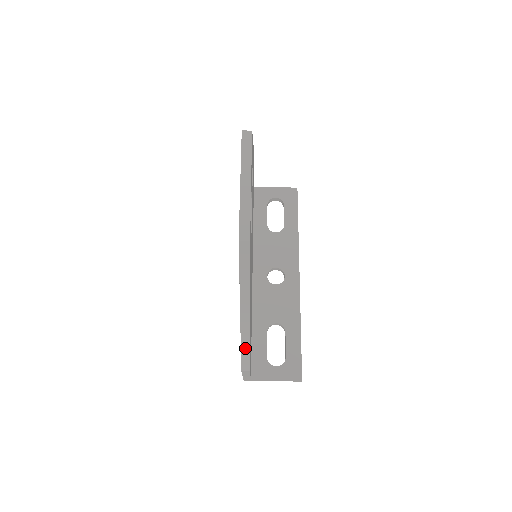
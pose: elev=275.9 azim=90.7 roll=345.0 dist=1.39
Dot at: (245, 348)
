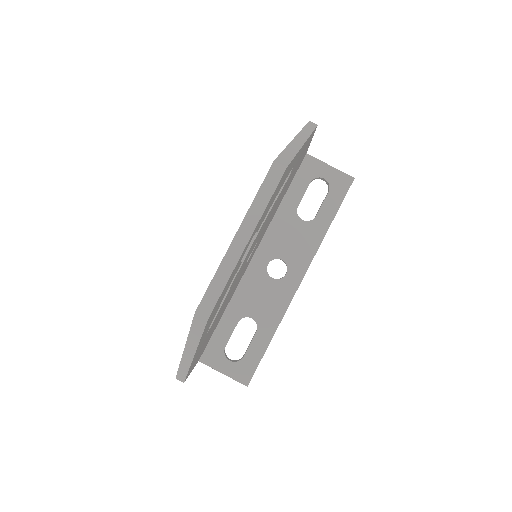
Dot at: (183, 370)
